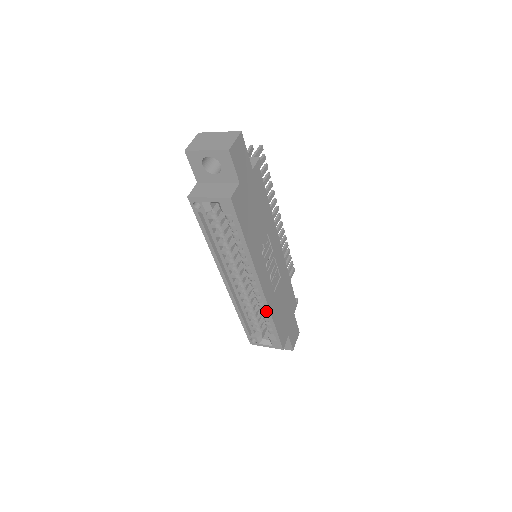
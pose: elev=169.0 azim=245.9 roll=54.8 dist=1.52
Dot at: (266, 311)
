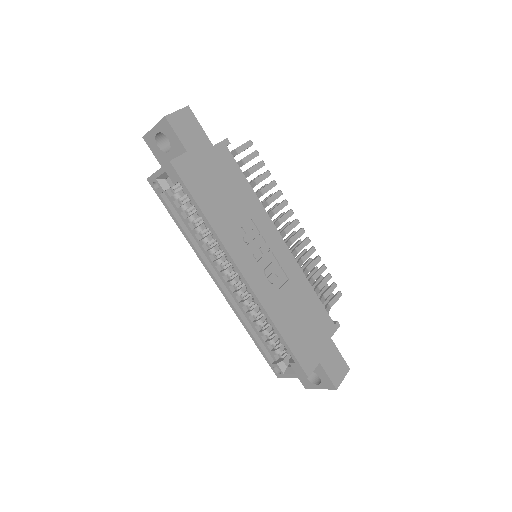
Dot at: (264, 314)
